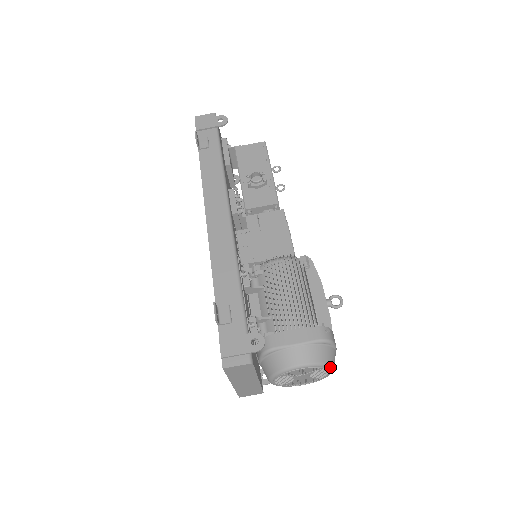
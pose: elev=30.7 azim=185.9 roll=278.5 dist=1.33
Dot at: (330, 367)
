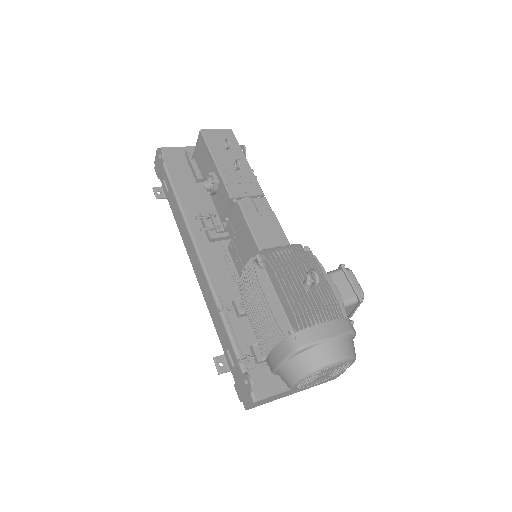
Dot at: (324, 367)
